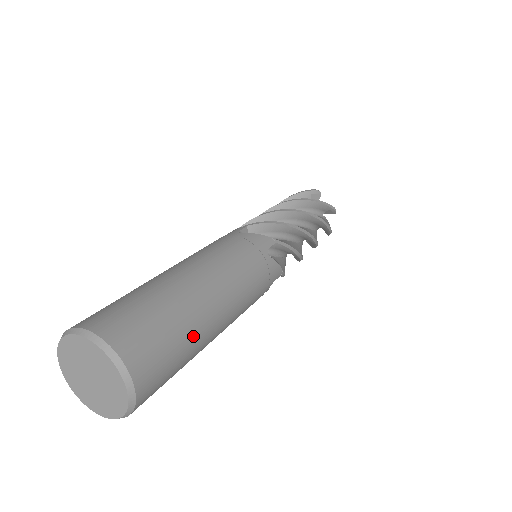
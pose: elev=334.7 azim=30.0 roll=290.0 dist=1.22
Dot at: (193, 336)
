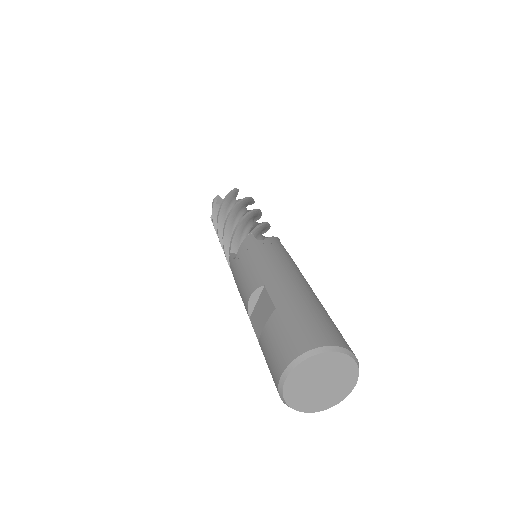
Dot at: occluded
